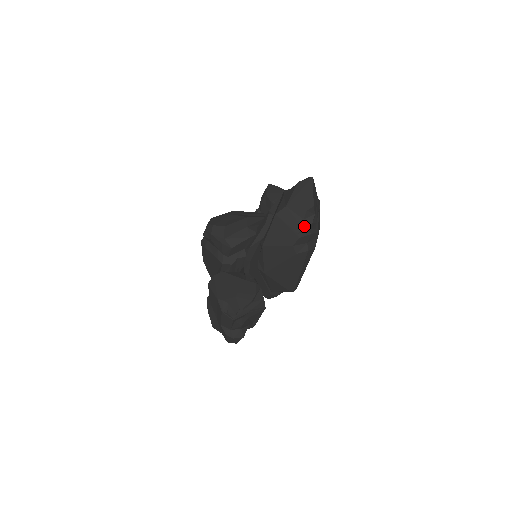
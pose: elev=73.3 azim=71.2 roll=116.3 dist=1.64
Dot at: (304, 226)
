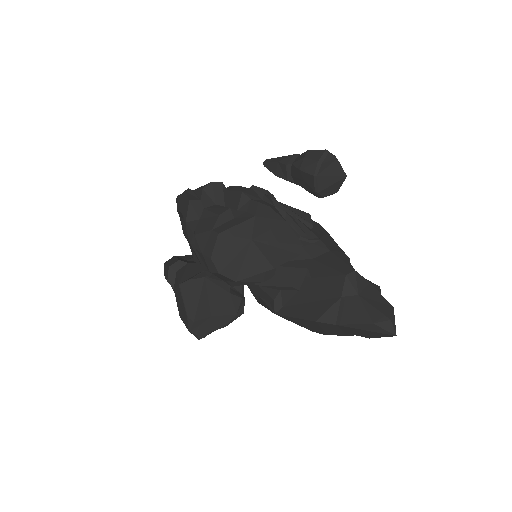
Dot at: (341, 335)
